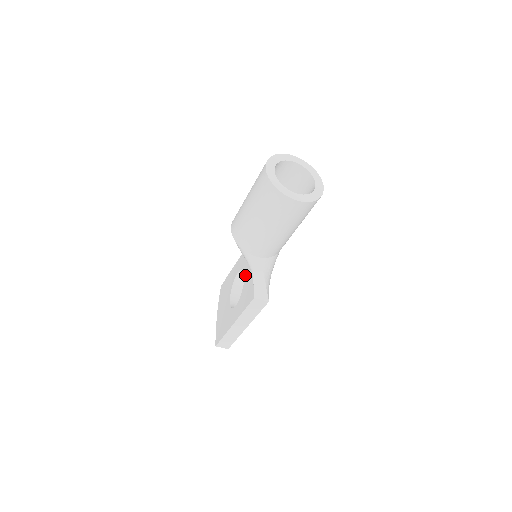
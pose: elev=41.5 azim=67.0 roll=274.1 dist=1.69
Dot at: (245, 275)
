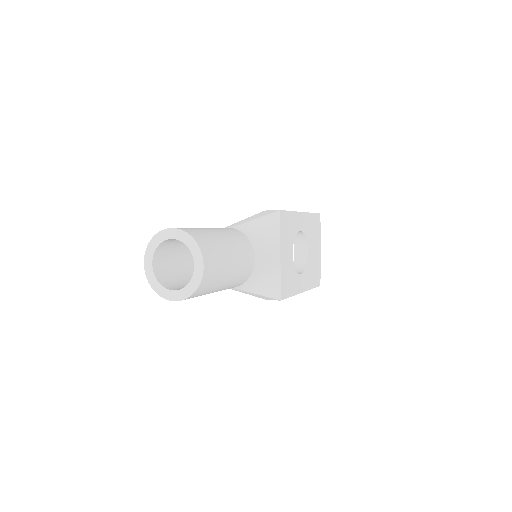
Dot at: occluded
